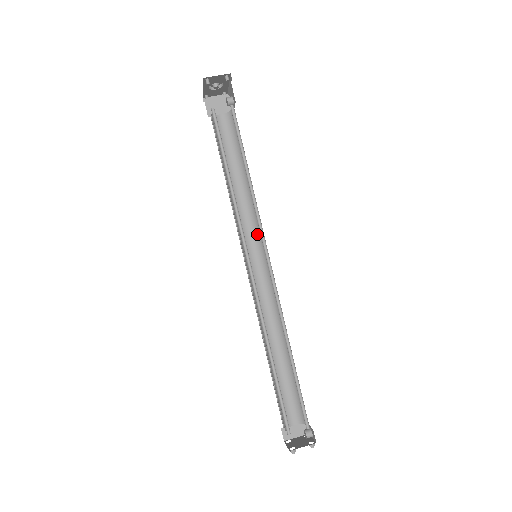
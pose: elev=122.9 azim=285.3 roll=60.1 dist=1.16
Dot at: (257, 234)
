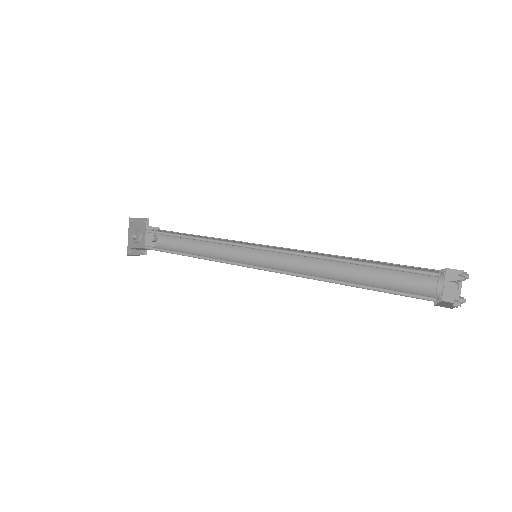
Dot at: (242, 261)
